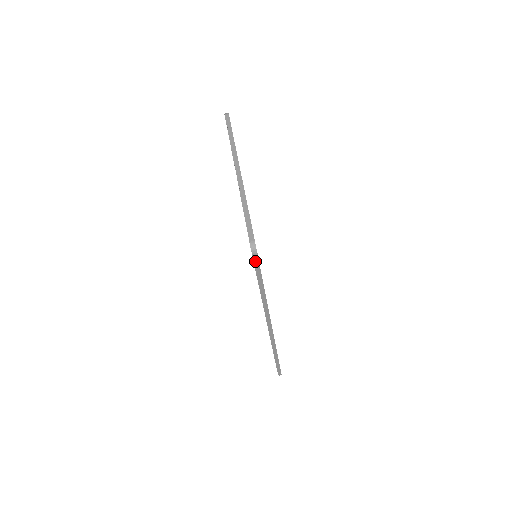
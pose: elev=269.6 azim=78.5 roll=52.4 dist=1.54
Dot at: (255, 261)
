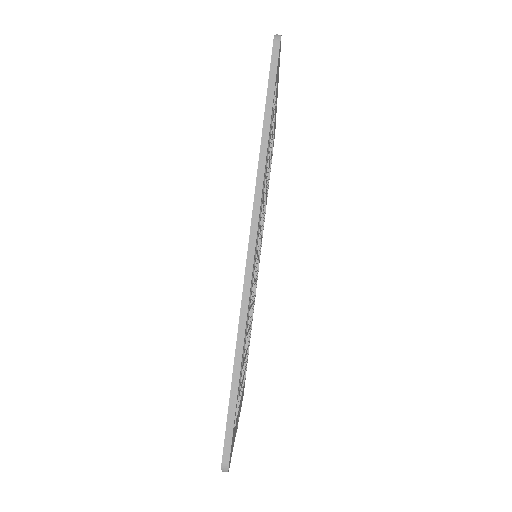
Dot at: (274, 55)
